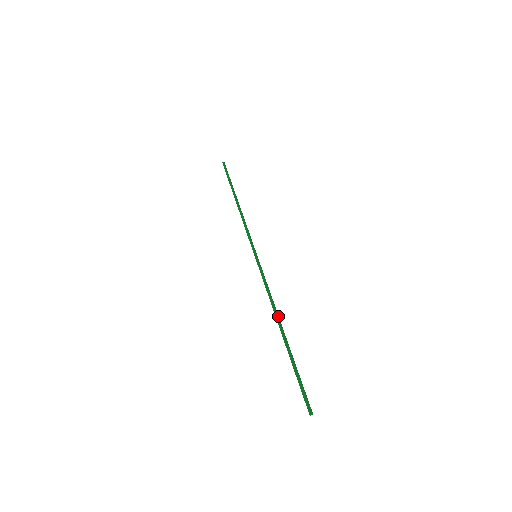
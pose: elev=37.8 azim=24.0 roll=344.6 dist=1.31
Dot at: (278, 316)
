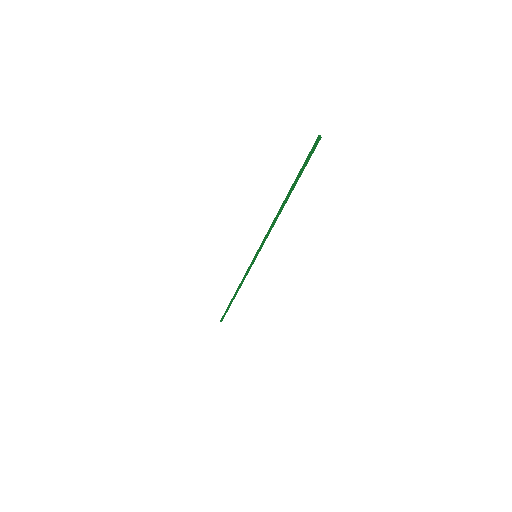
Dot at: (237, 291)
